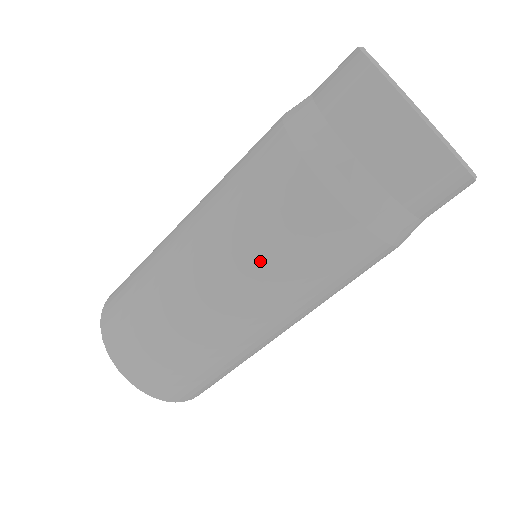
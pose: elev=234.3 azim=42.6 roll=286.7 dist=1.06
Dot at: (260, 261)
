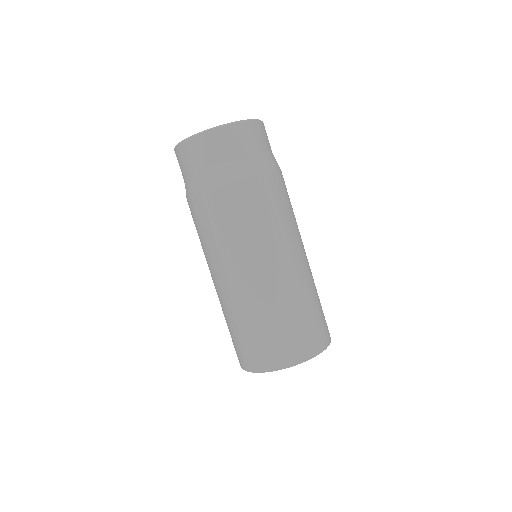
Dot at: (228, 243)
